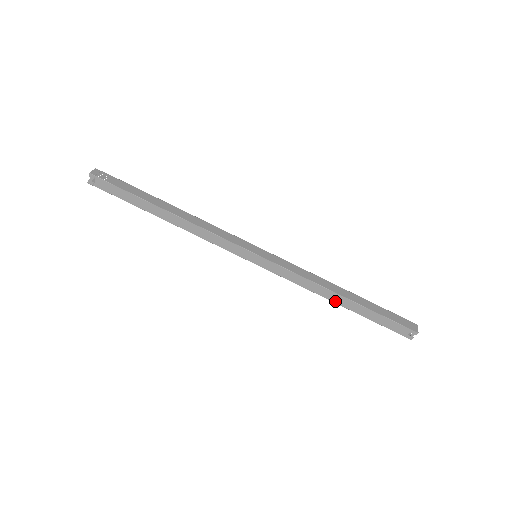
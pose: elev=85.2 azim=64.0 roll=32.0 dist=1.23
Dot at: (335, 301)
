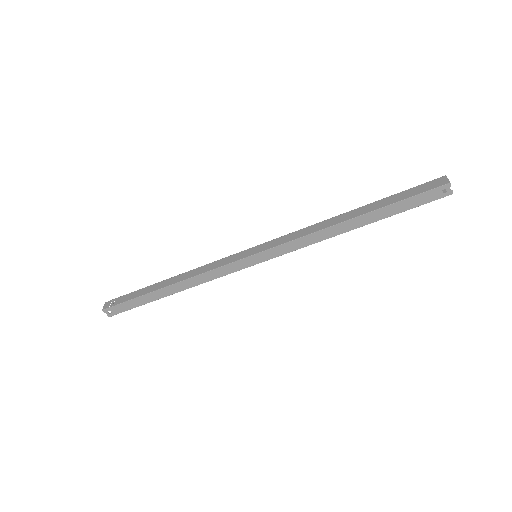
Dot at: (350, 229)
